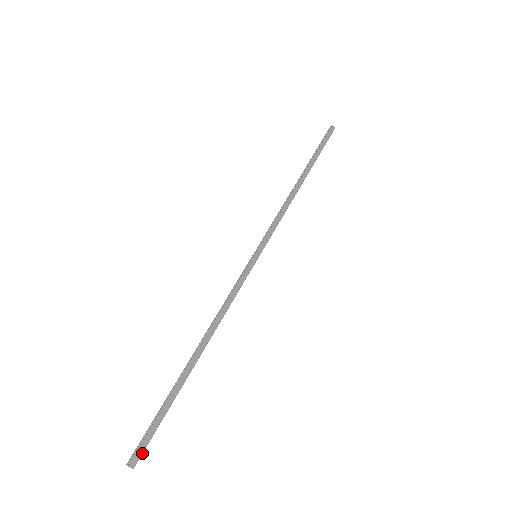
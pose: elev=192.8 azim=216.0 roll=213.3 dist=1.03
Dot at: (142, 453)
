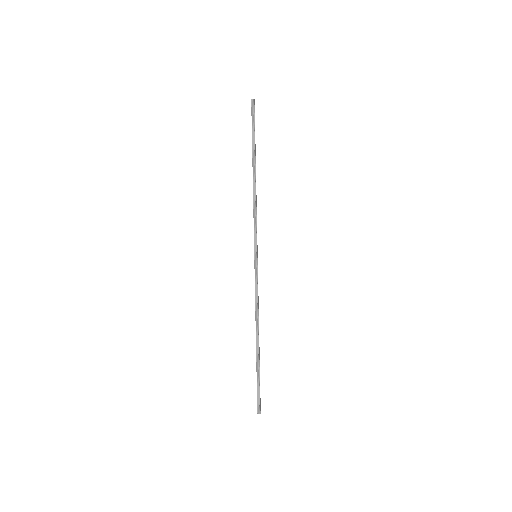
Dot at: (260, 404)
